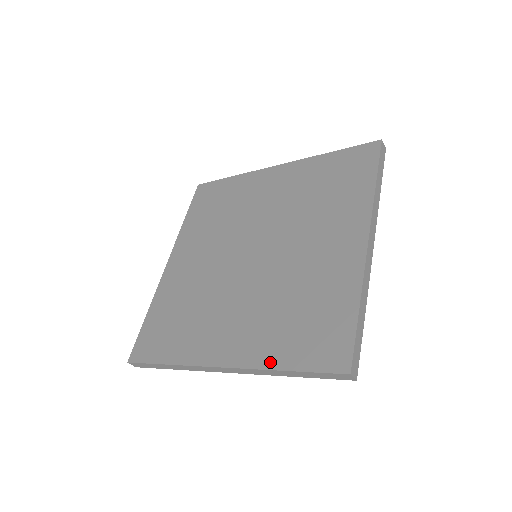
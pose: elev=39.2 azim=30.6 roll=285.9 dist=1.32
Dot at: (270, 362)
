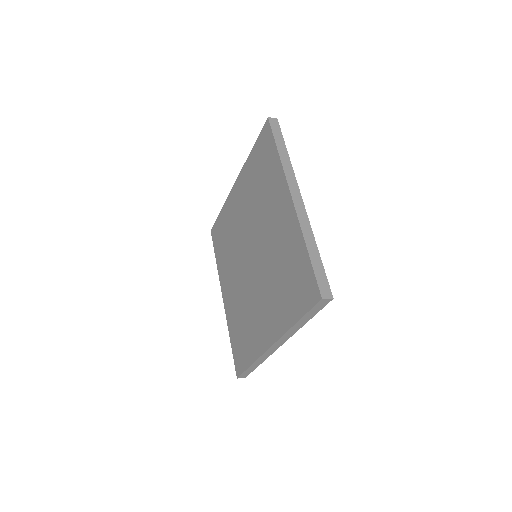
Dot at: (288, 323)
